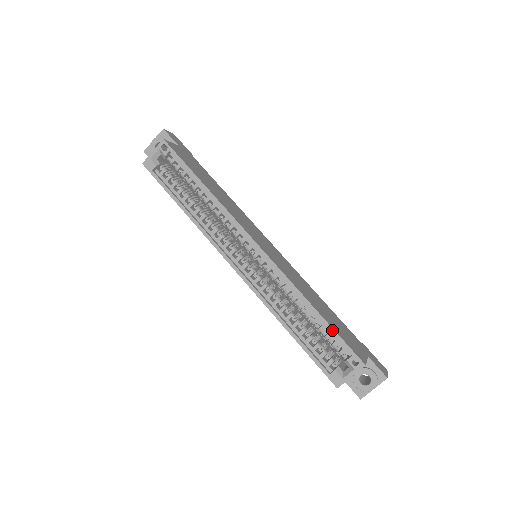
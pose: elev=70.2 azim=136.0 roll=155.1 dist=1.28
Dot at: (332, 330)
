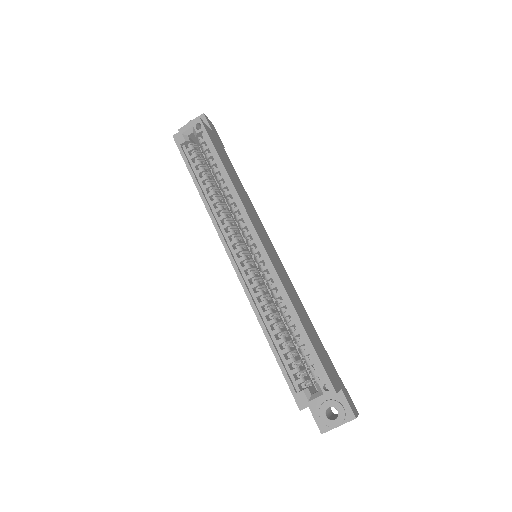
Dot at: (311, 347)
